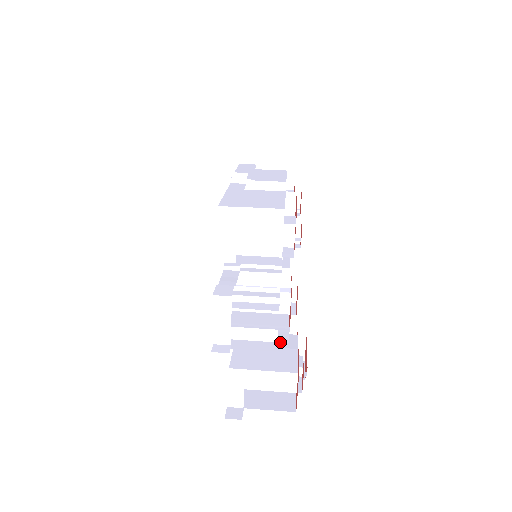
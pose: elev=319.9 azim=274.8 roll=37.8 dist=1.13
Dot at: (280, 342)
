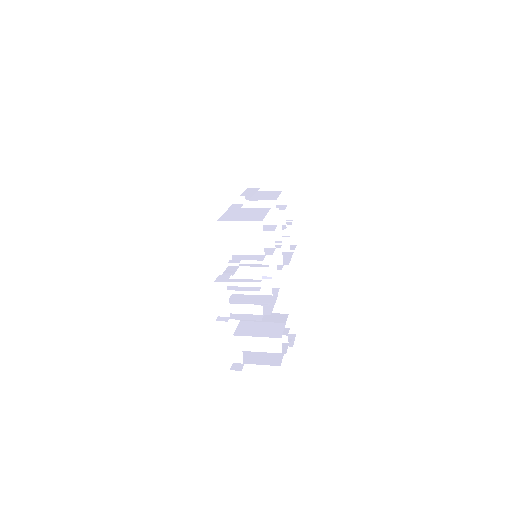
Dot at: occluded
